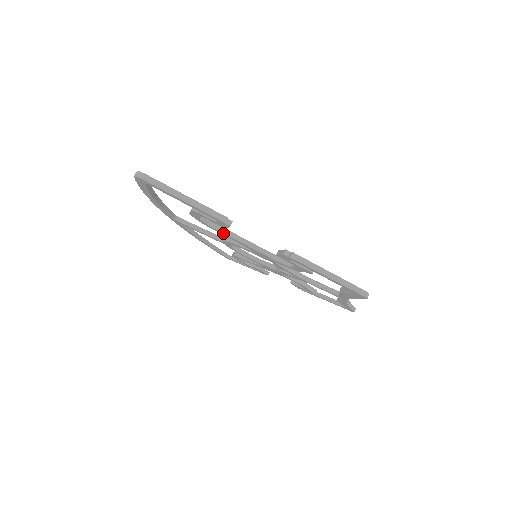
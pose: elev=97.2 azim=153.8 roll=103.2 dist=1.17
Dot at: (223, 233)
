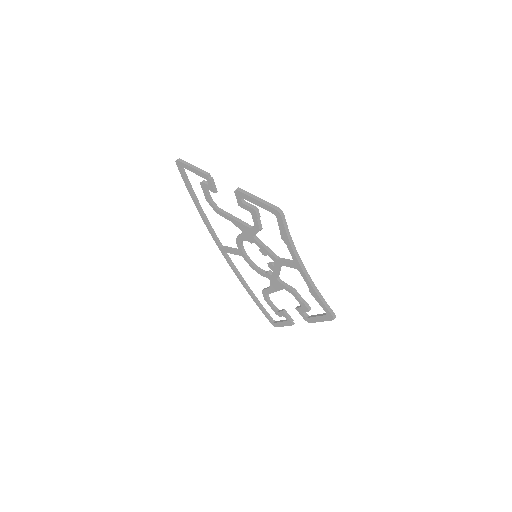
Dot at: (223, 213)
